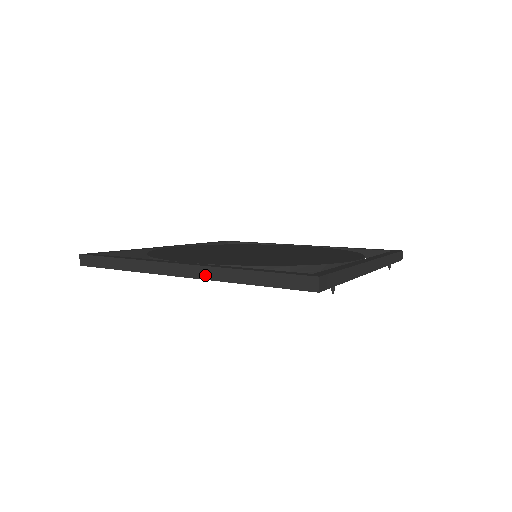
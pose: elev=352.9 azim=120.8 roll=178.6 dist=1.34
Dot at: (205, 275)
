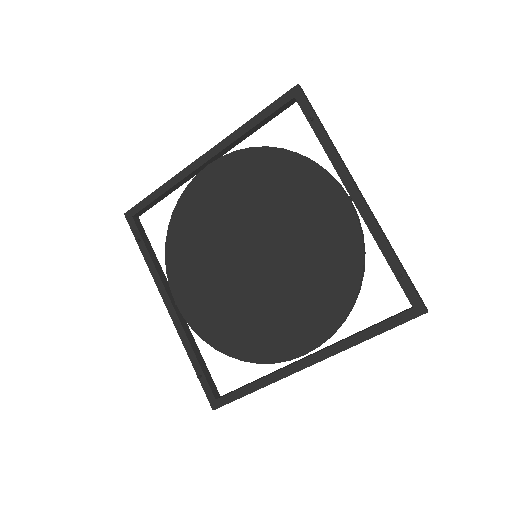
Dot at: (223, 141)
